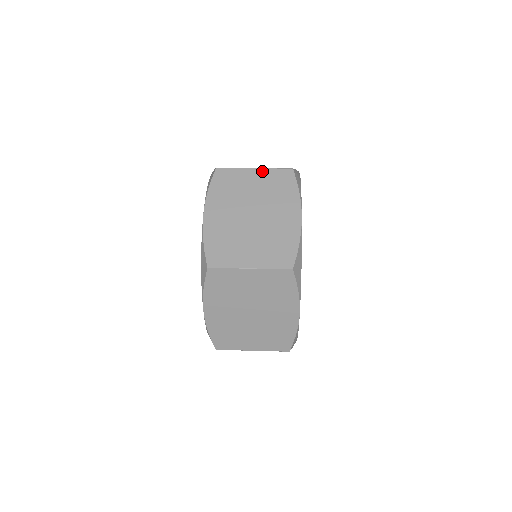
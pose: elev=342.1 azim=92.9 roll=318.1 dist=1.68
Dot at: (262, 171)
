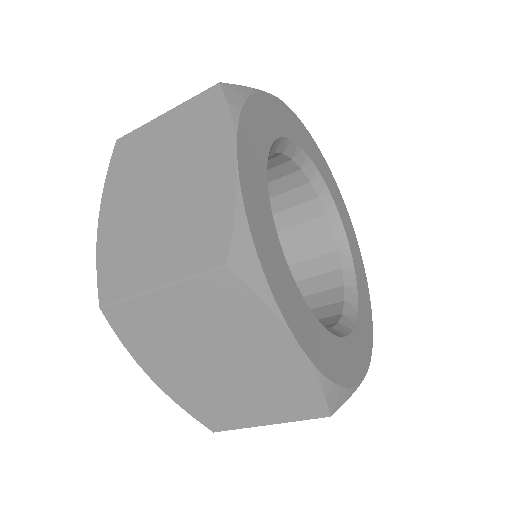
Dot at: (175, 111)
